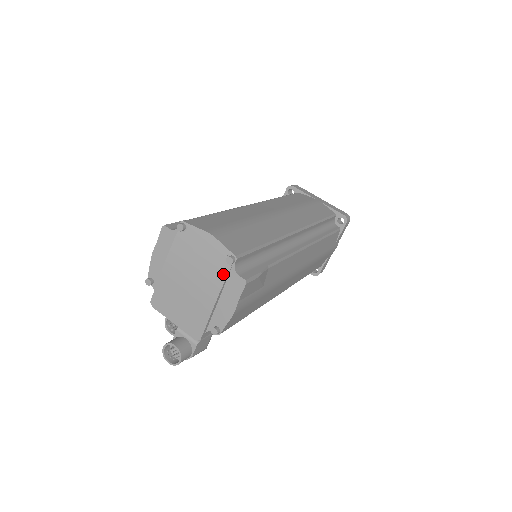
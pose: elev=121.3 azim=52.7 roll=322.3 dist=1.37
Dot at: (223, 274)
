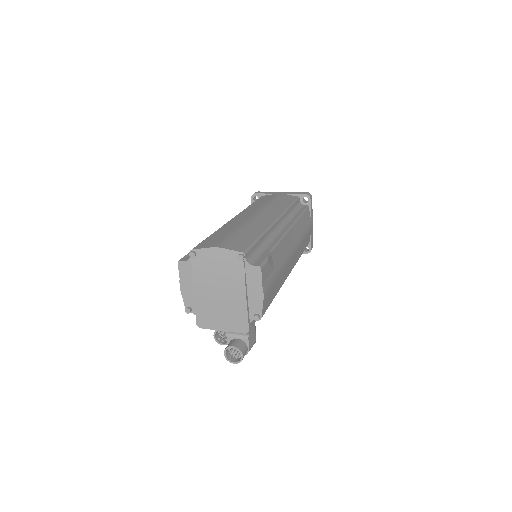
Dot at: (241, 271)
